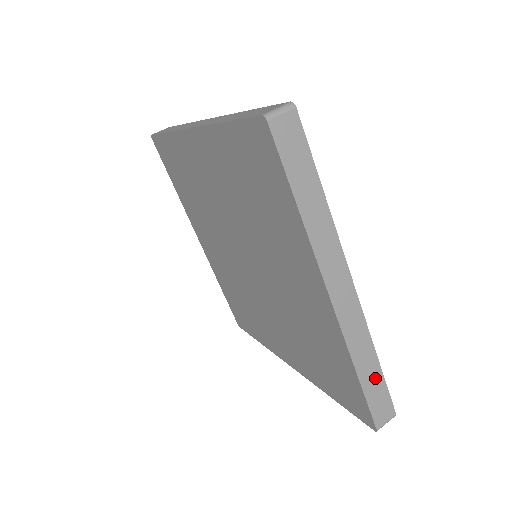
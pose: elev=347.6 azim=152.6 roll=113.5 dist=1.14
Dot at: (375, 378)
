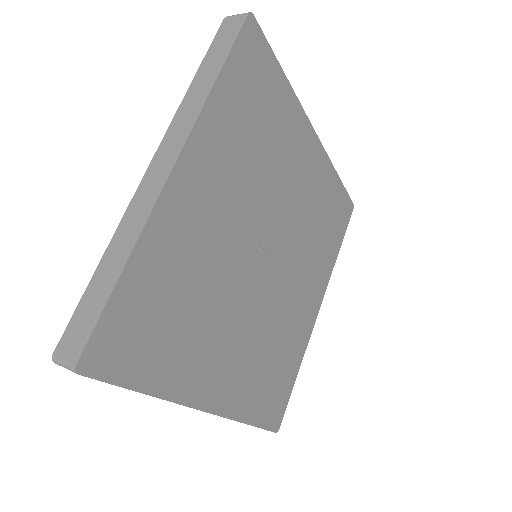
Dot at: occluded
